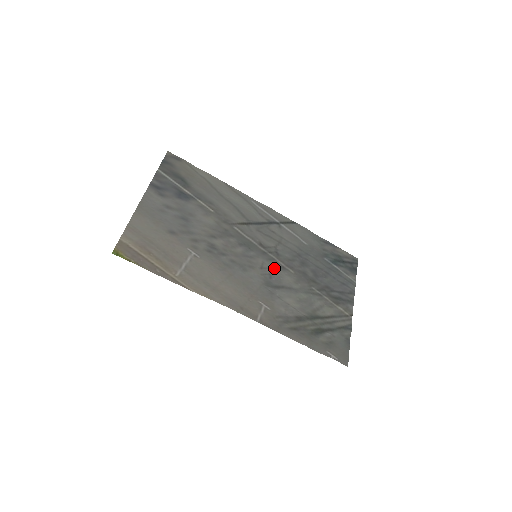
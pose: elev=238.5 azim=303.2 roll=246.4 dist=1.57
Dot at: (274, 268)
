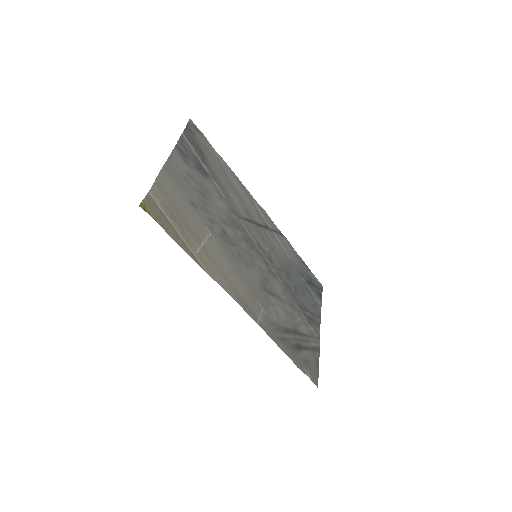
Dot at: (268, 273)
